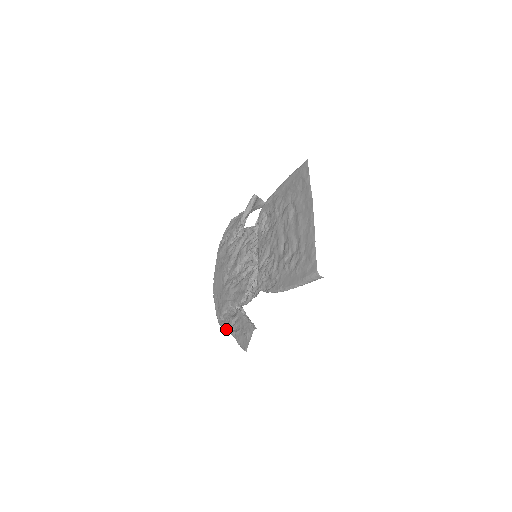
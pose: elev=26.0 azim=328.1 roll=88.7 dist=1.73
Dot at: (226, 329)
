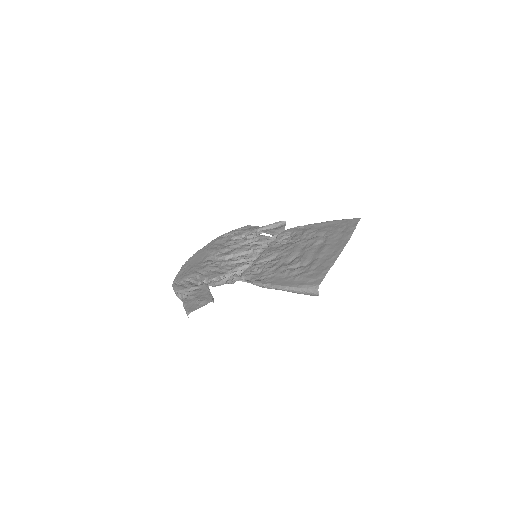
Dot at: (178, 291)
